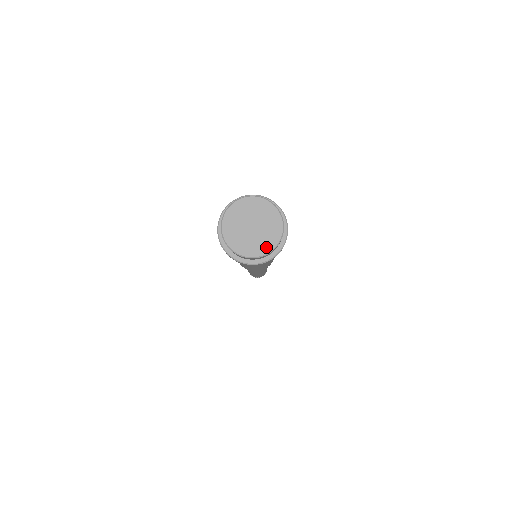
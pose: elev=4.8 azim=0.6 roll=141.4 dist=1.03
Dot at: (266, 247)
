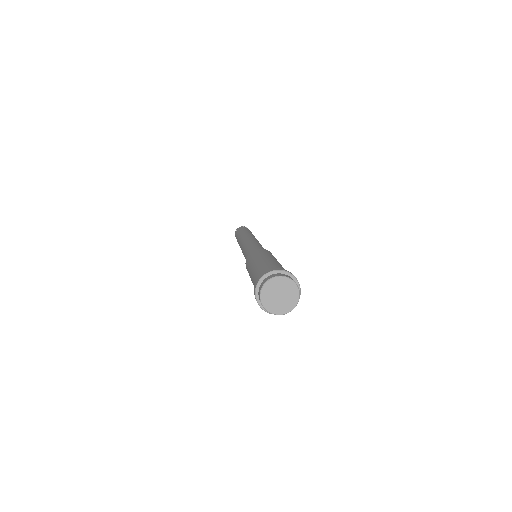
Dot at: (296, 295)
